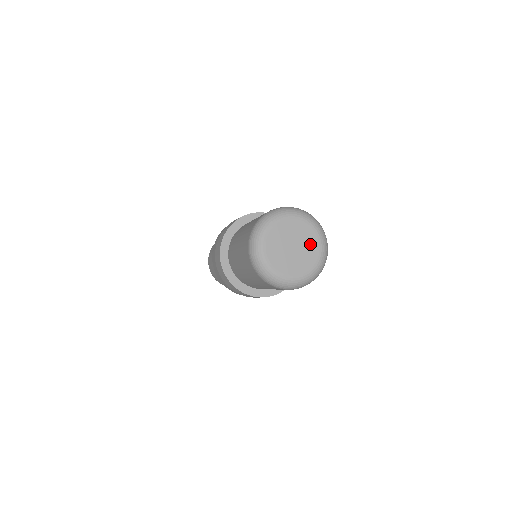
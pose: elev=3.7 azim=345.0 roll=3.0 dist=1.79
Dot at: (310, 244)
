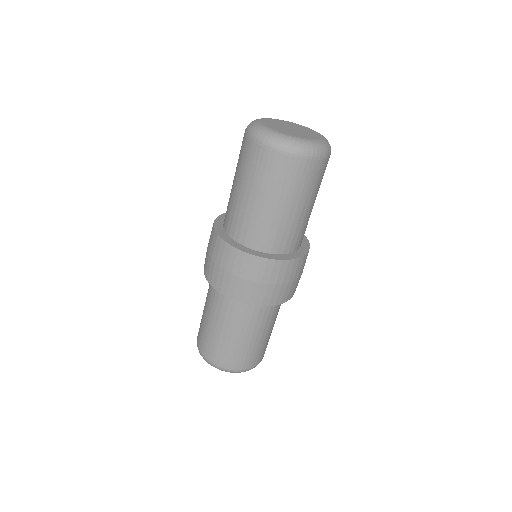
Dot at: (305, 130)
